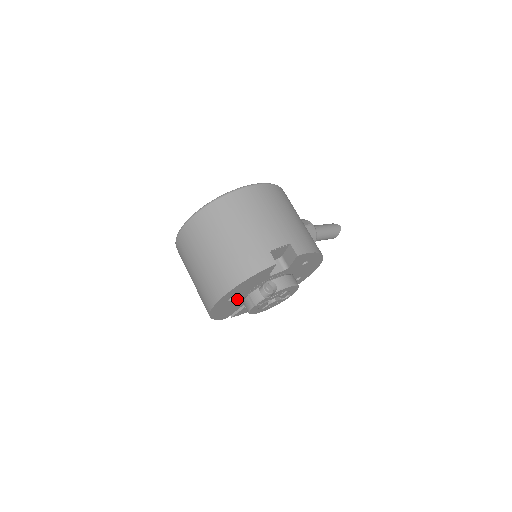
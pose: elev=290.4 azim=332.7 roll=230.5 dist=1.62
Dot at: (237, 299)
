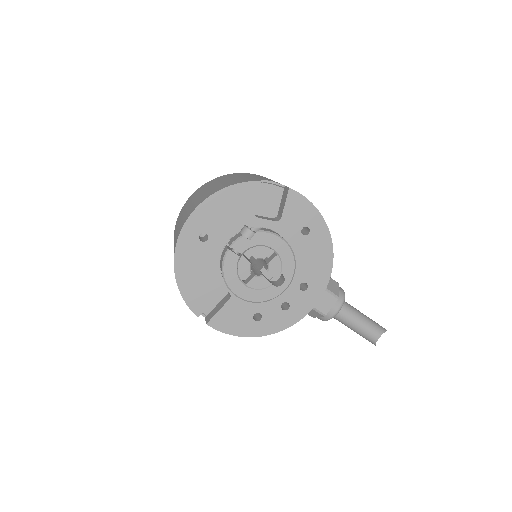
Dot at: (213, 251)
